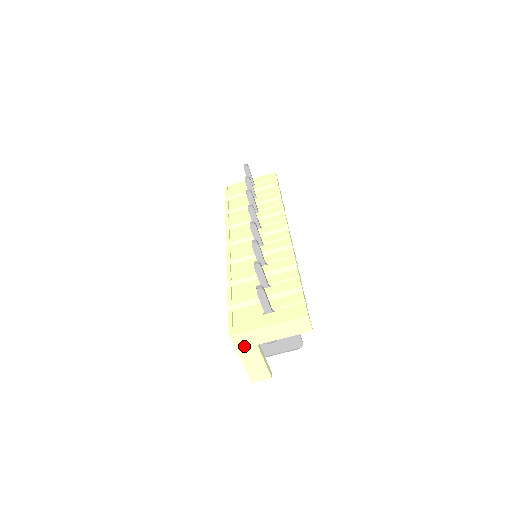
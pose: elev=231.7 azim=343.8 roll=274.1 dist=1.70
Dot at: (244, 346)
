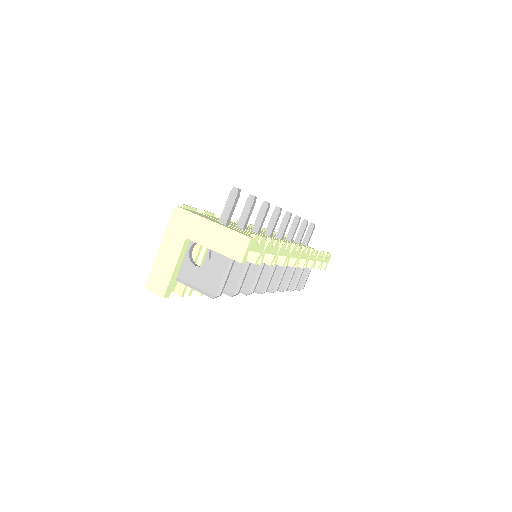
Dot at: (175, 230)
